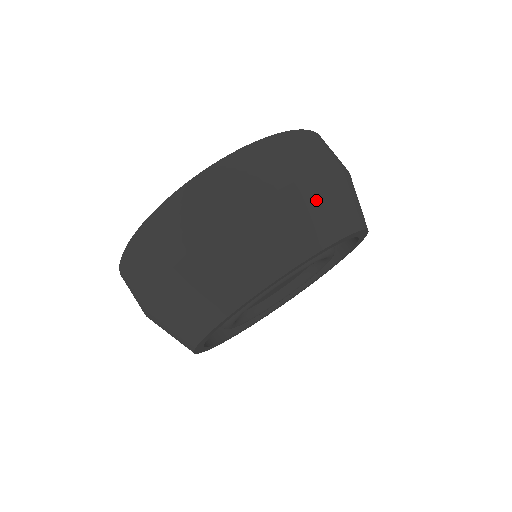
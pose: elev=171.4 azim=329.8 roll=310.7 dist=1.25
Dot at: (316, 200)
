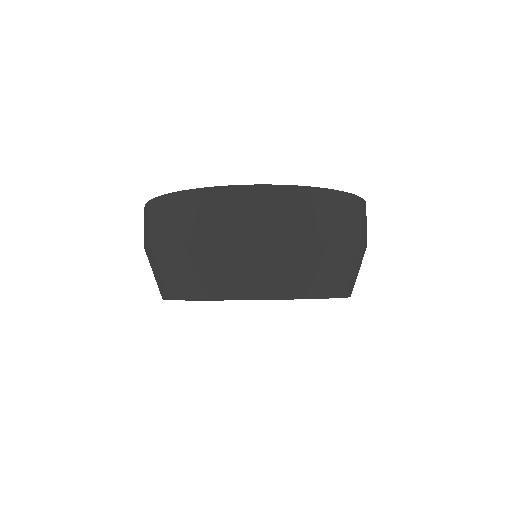
Dot at: (200, 261)
